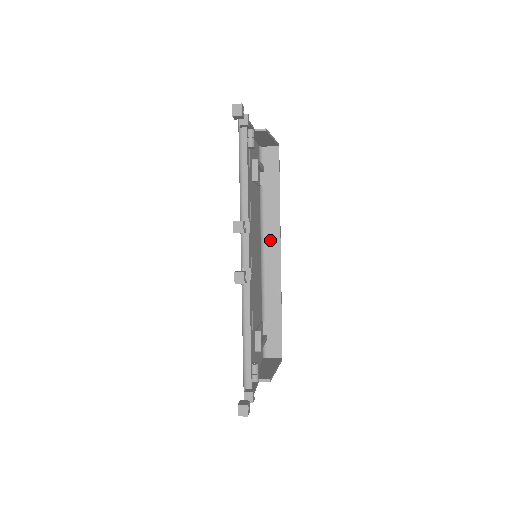
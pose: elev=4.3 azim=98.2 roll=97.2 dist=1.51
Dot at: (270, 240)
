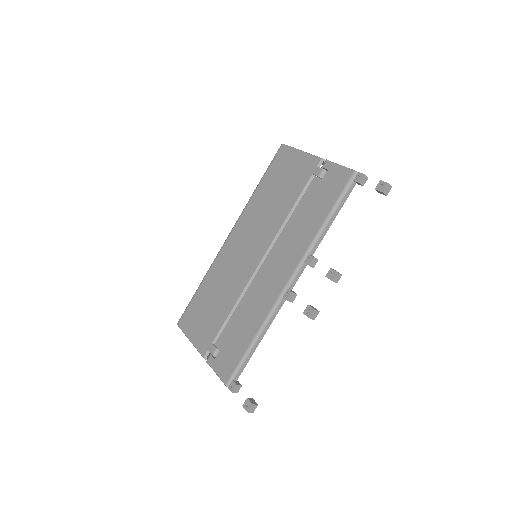
Dot at: occluded
